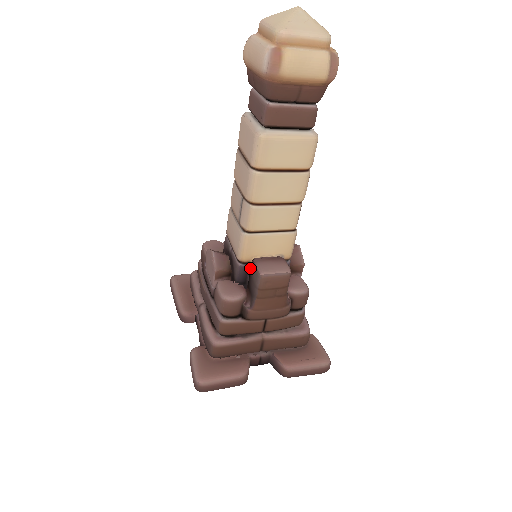
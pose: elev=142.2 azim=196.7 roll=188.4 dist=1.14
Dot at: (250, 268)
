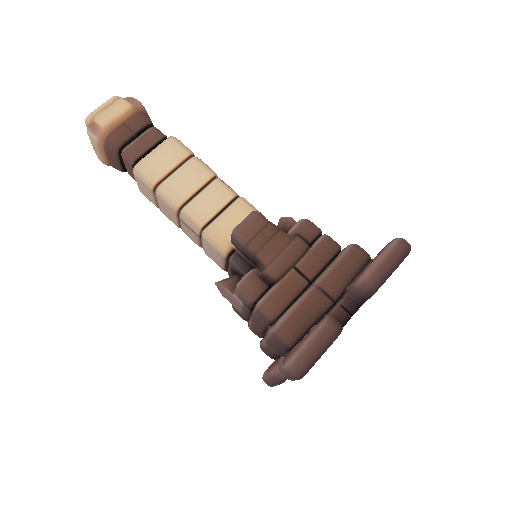
Dot at: (240, 252)
